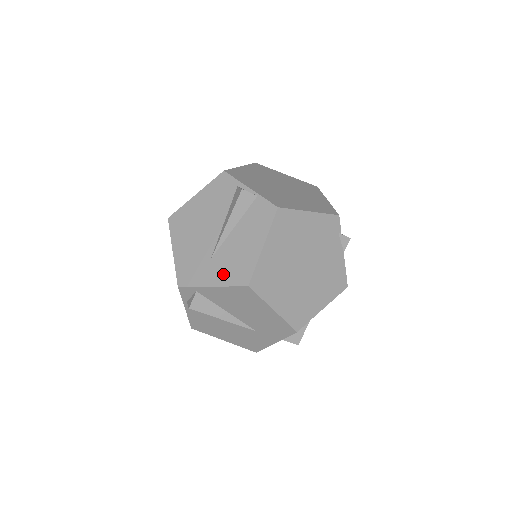
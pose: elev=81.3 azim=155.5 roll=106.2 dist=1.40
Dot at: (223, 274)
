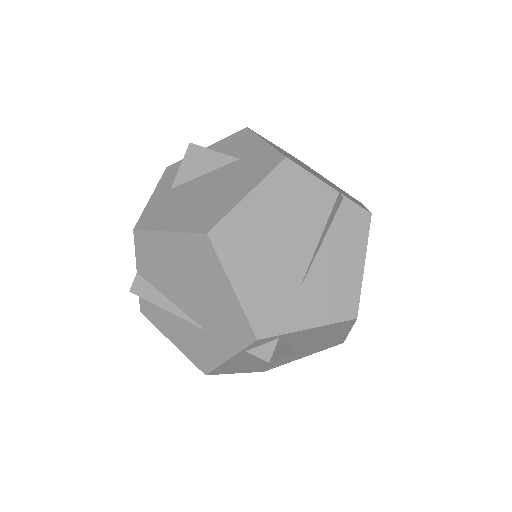
Dot at: (322, 309)
